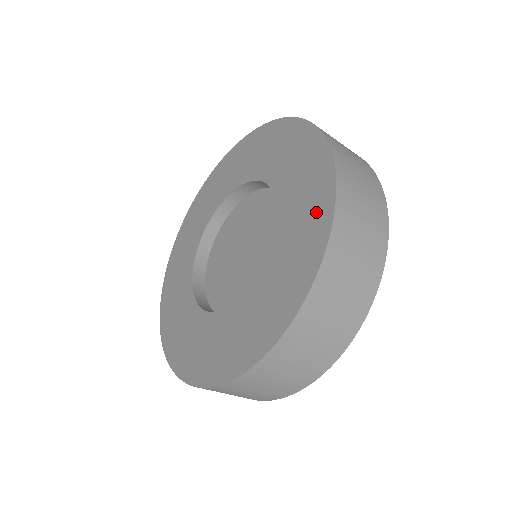
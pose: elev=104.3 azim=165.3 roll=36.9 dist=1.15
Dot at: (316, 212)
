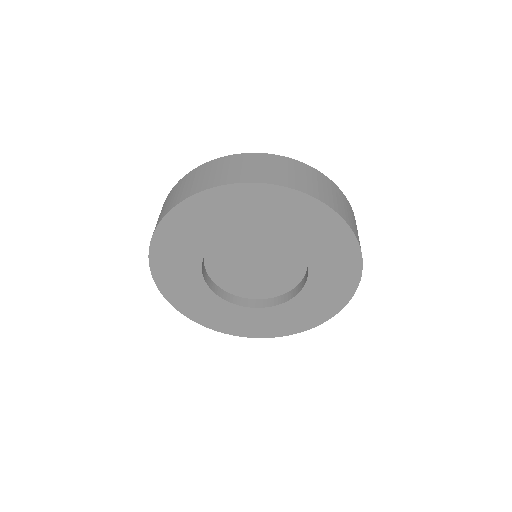
Dot at: (338, 239)
